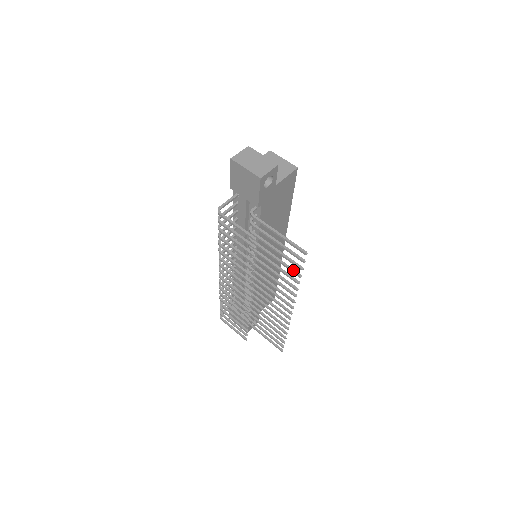
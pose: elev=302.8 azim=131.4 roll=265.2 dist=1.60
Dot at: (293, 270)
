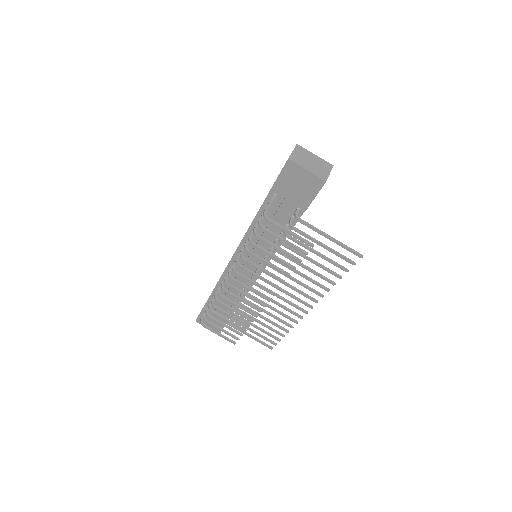
Dot at: (333, 272)
